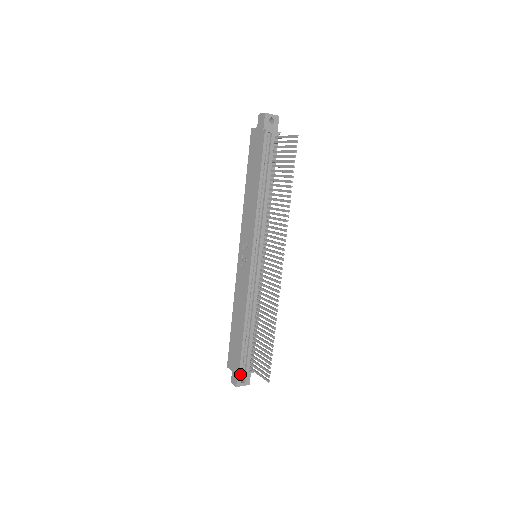
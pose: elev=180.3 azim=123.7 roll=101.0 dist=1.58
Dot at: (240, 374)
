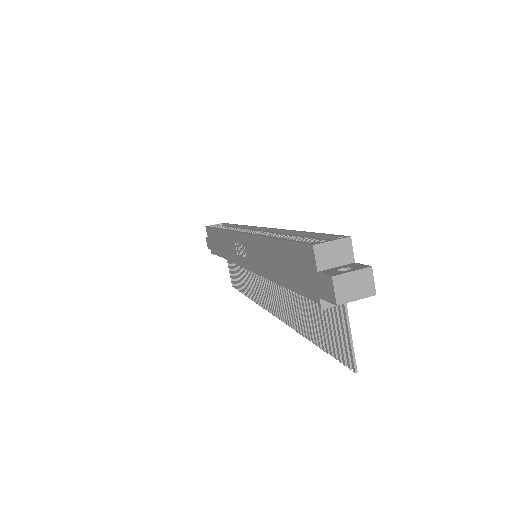
Dot at: occluded
